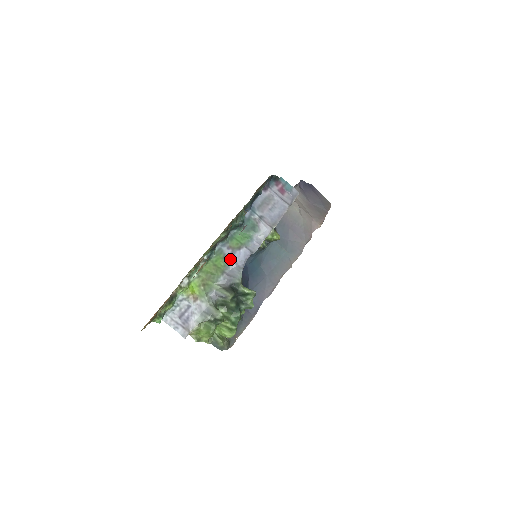
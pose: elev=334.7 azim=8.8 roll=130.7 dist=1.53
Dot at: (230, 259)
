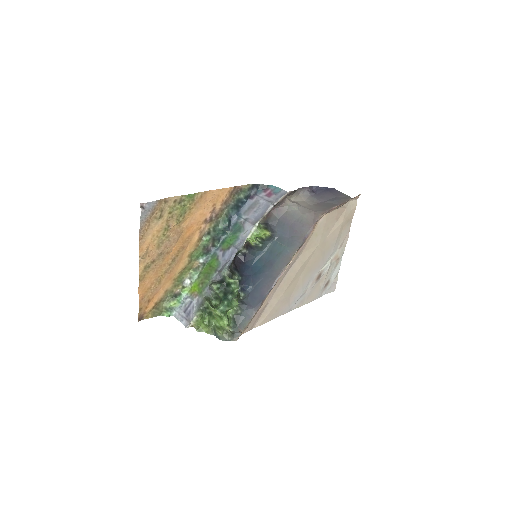
Dot at: (222, 259)
